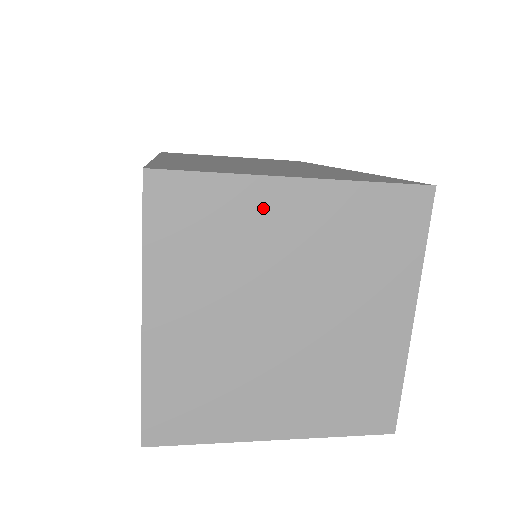
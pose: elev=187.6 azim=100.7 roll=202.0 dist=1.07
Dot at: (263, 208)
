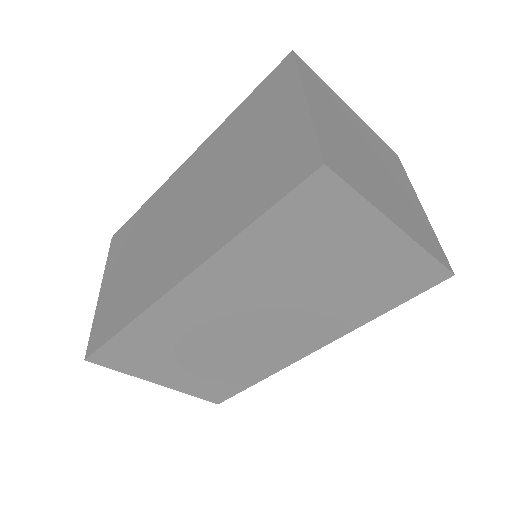
Dot at: (343, 106)
